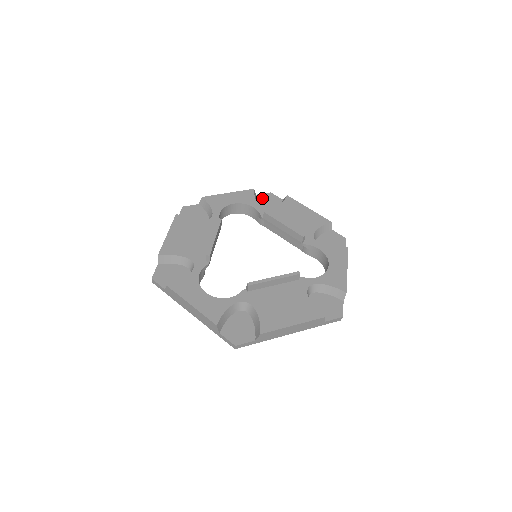
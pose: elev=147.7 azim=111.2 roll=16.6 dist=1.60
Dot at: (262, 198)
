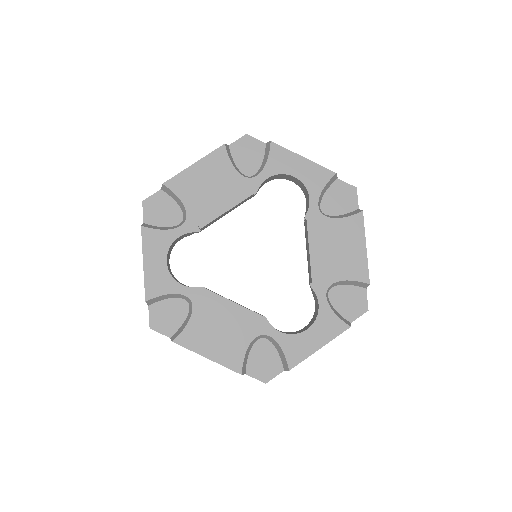
Dot at: (339, 188)
